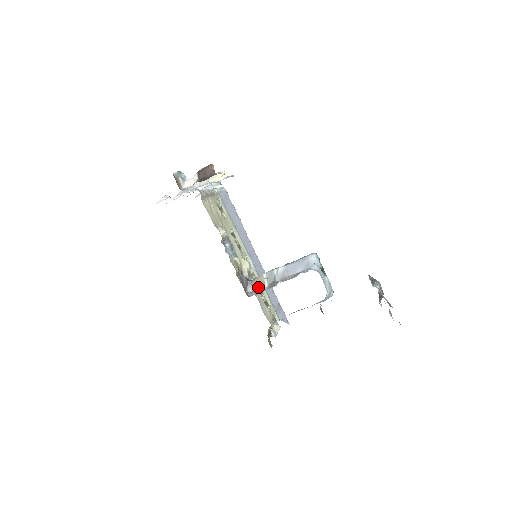
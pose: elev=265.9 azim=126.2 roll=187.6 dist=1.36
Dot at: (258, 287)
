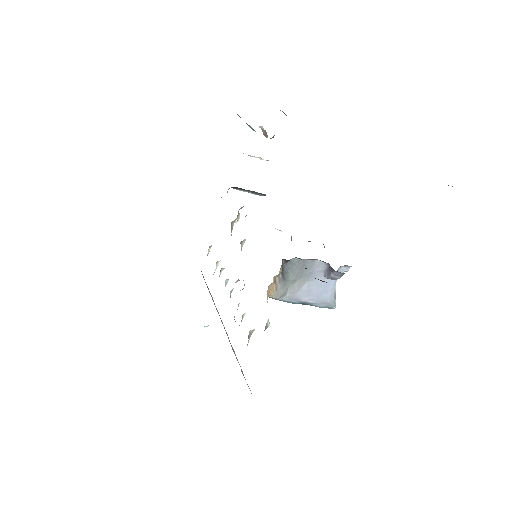
Dot at: occluded
